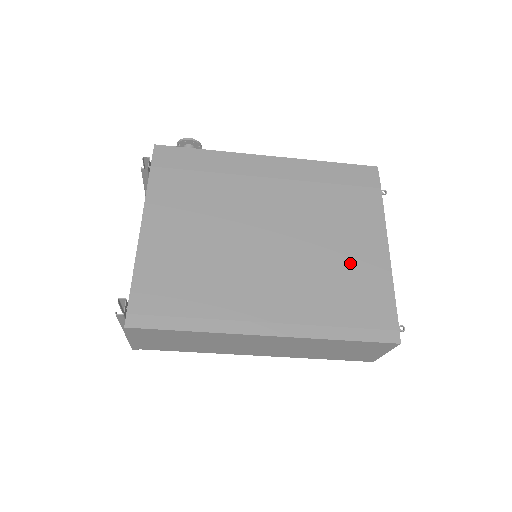
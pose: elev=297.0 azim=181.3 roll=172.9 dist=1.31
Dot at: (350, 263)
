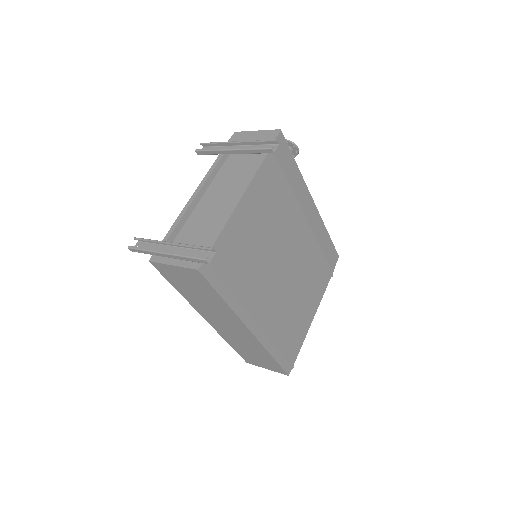
Dot at: (301, 311)
